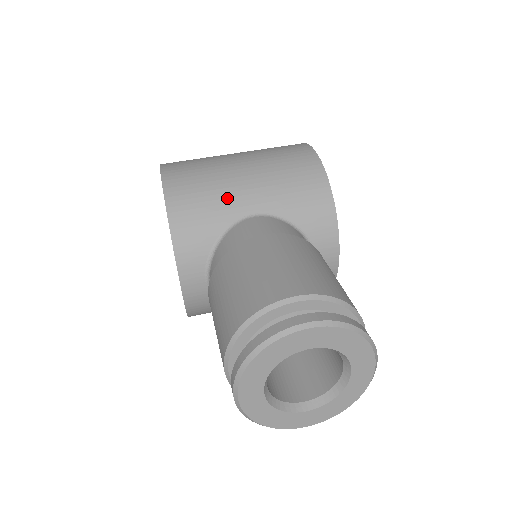
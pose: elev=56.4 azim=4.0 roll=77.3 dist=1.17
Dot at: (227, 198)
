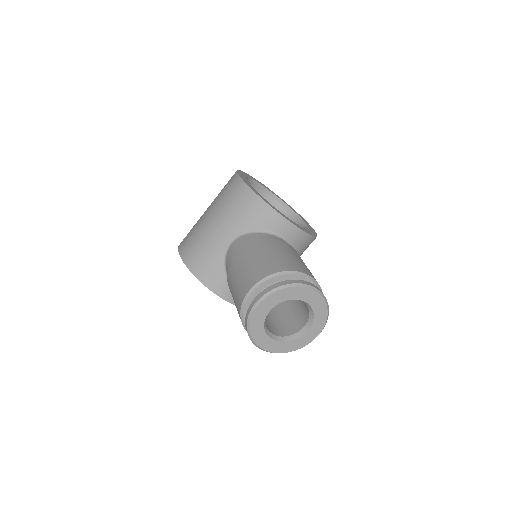
Dot at: (213, 244)
